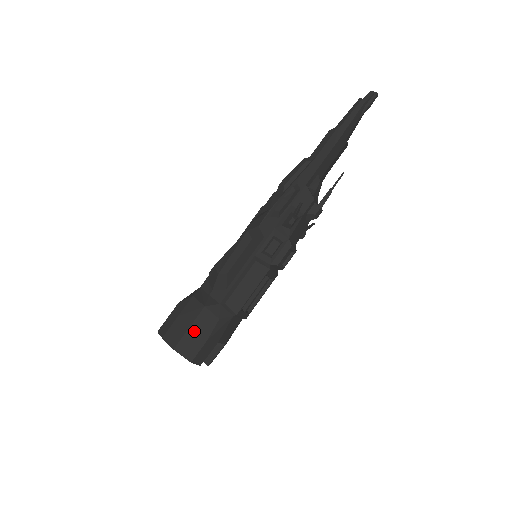
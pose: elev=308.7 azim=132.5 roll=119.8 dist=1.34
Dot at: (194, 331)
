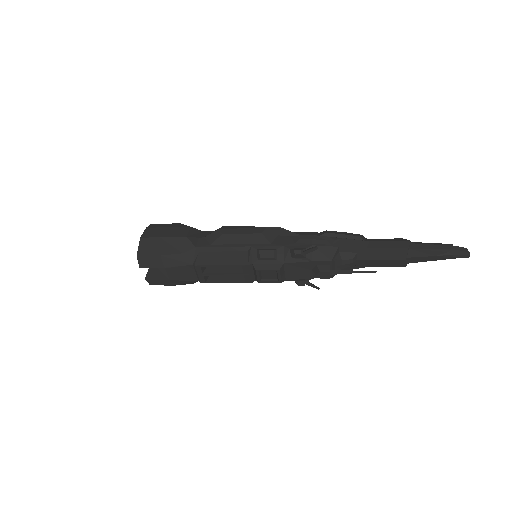
Dot at: (163, 242)
